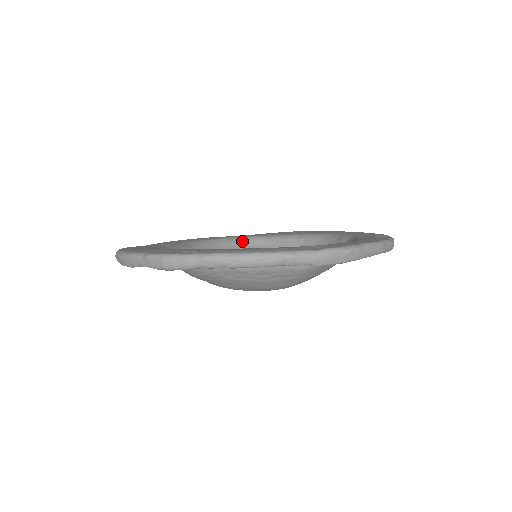
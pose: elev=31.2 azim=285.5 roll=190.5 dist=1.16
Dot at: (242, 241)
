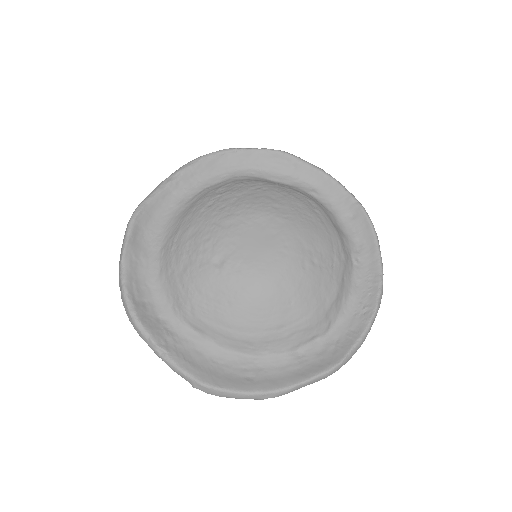
Dot at: (180, 313)
